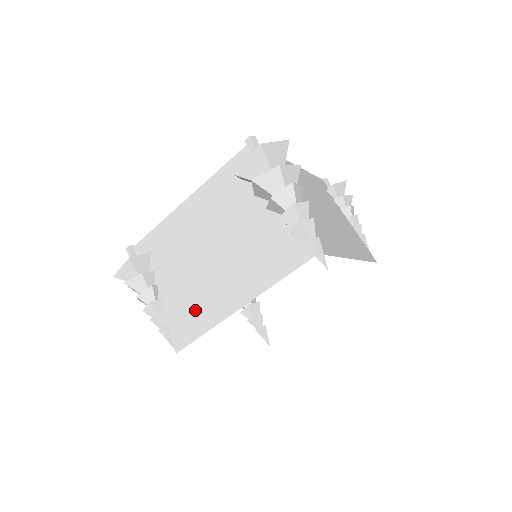
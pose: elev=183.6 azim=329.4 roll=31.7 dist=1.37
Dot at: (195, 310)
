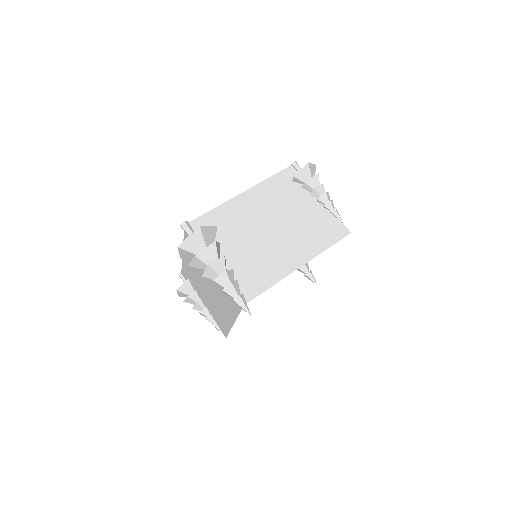
Dot at: (220, 318)
